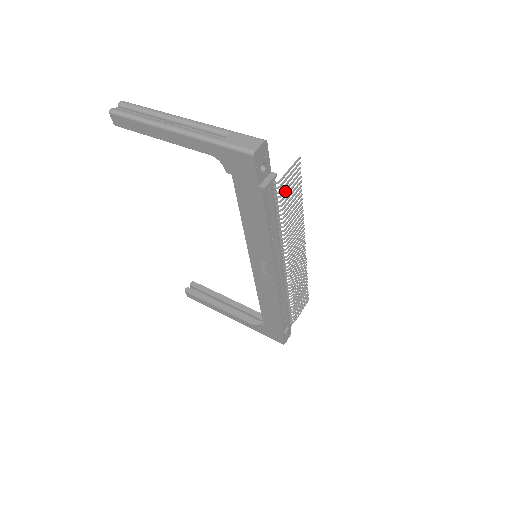
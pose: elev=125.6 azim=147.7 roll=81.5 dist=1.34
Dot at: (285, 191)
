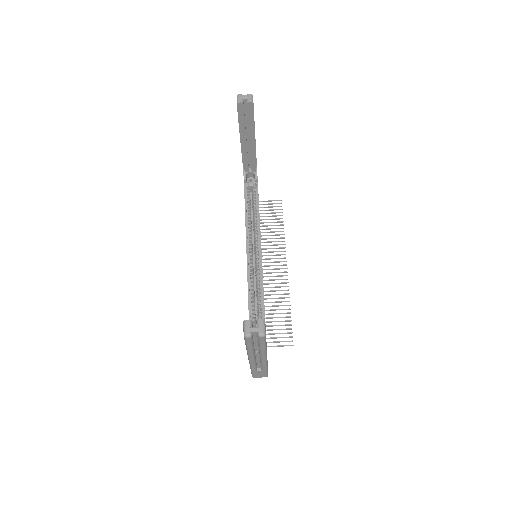
Dot at: occluded
